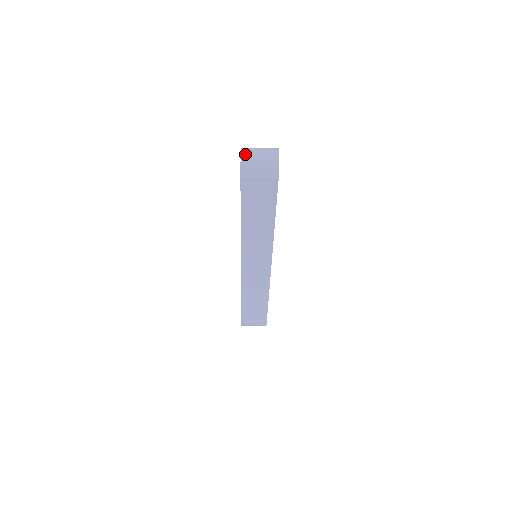
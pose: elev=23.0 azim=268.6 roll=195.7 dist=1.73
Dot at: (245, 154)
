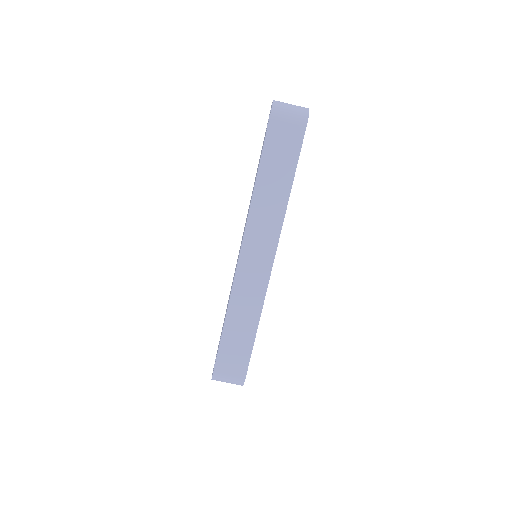
Dot at: (277, 101)
